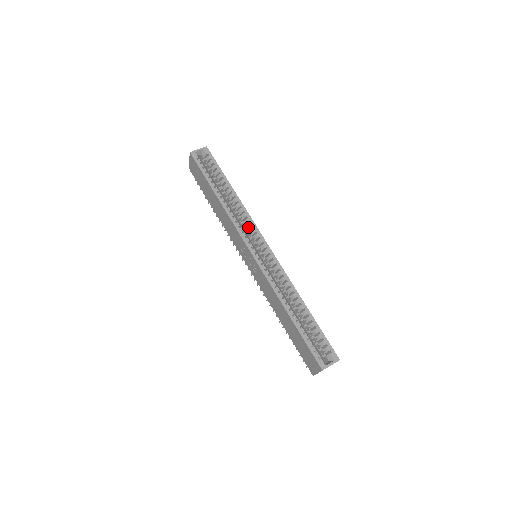
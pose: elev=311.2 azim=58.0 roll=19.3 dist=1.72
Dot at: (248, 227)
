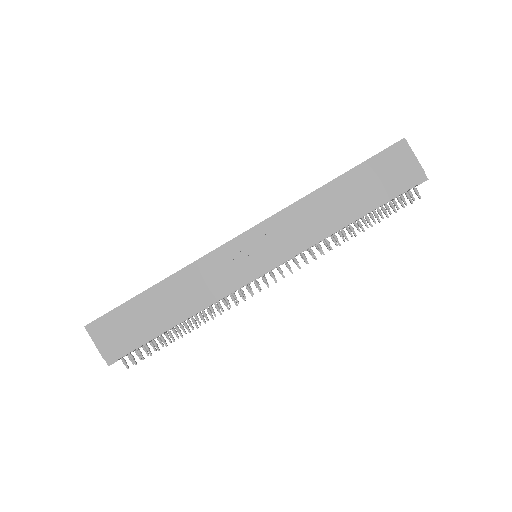
Dot at: occluded
